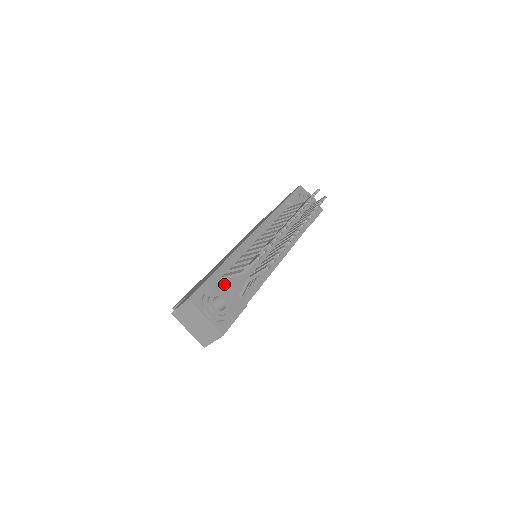
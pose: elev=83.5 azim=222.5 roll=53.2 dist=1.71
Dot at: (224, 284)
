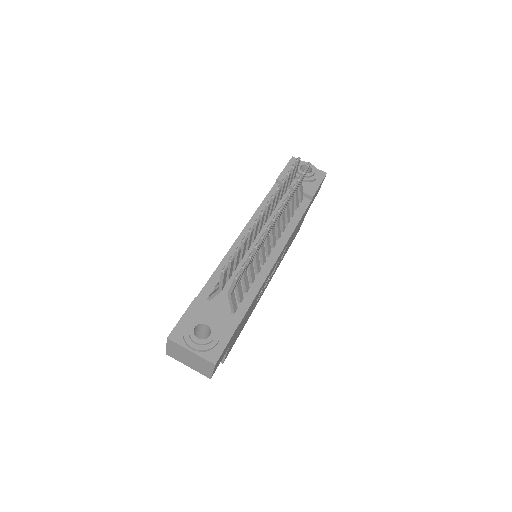
Dot at: (209, 306)
